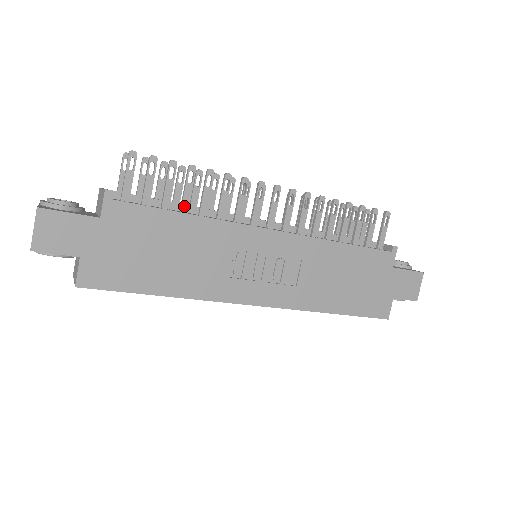
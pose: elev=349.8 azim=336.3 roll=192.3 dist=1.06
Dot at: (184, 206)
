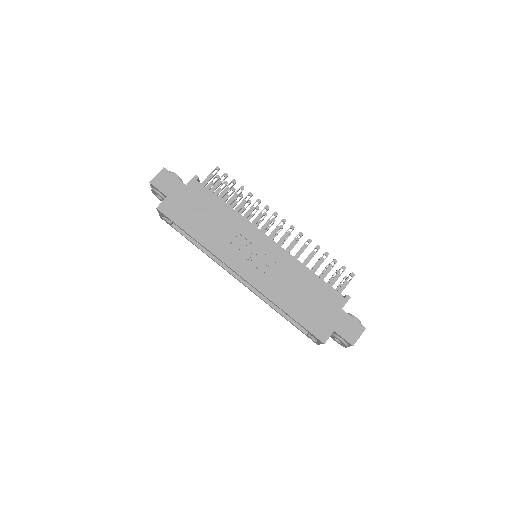
Dot at: (228, 203)
